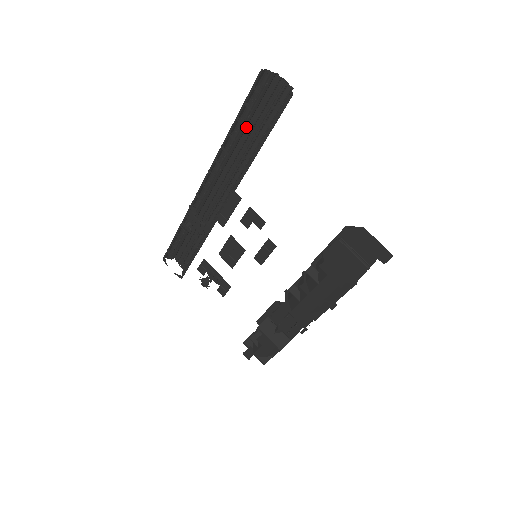
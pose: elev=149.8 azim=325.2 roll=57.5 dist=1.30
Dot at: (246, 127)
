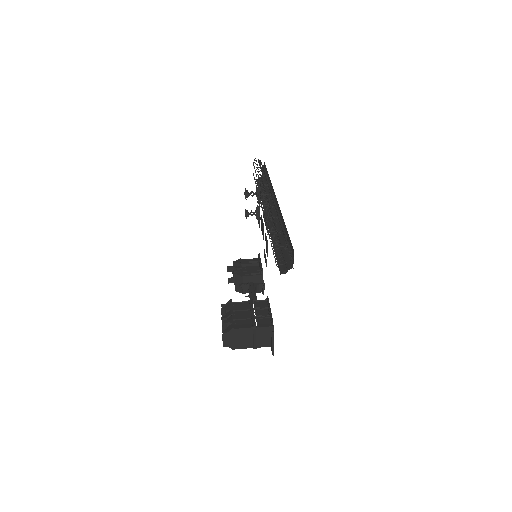
Dot at: occluded
